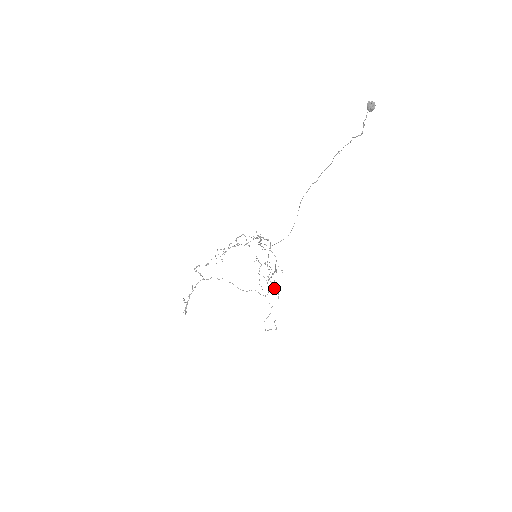
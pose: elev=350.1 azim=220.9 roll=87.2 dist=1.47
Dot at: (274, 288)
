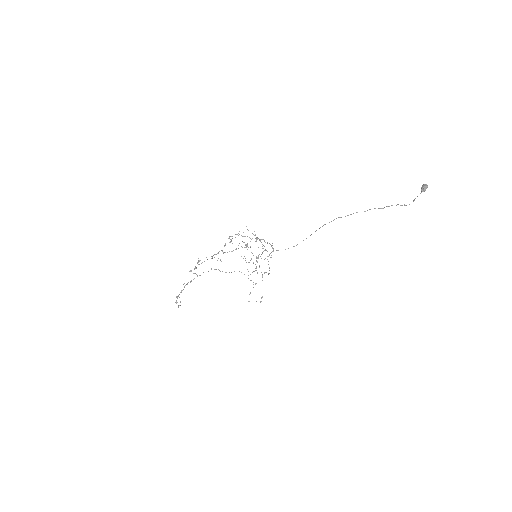
Dot at: occluded
